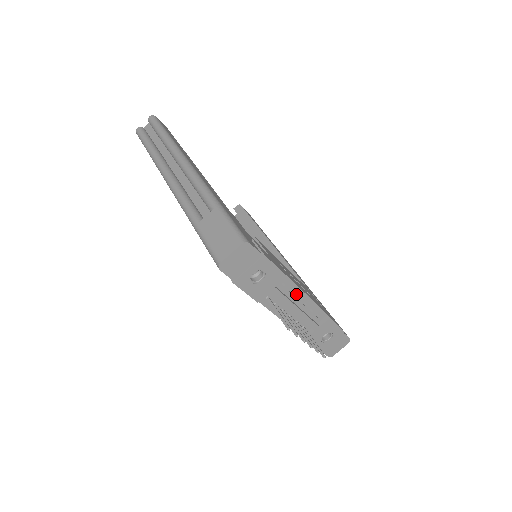
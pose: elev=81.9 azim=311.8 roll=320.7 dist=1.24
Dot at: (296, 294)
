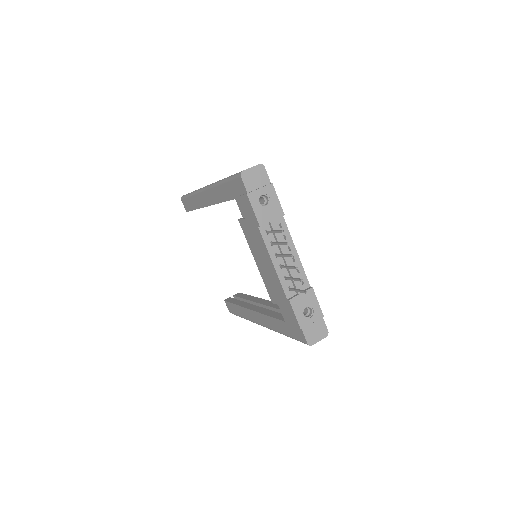
Dot at: occluded
